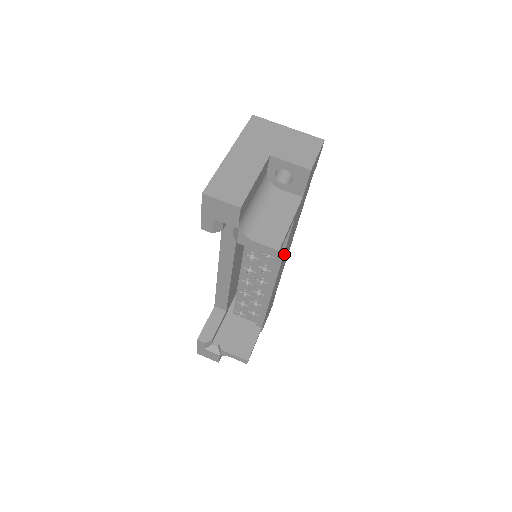
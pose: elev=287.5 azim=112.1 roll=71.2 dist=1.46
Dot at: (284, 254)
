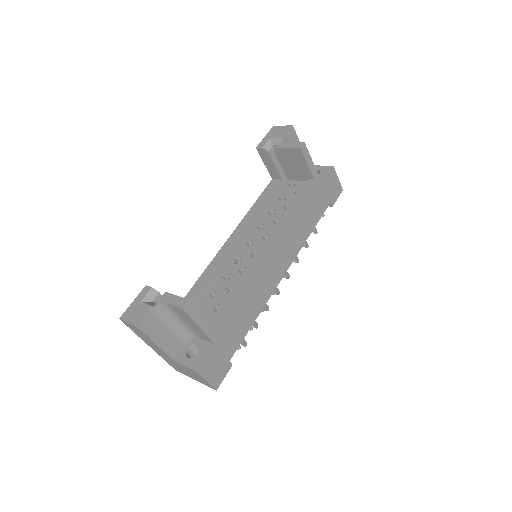
Dot at: (290, 221)
